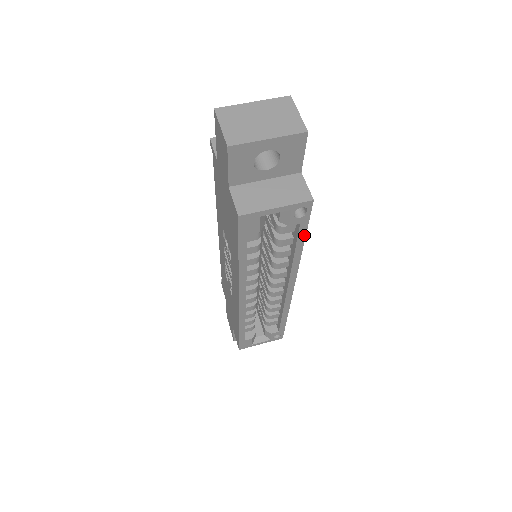
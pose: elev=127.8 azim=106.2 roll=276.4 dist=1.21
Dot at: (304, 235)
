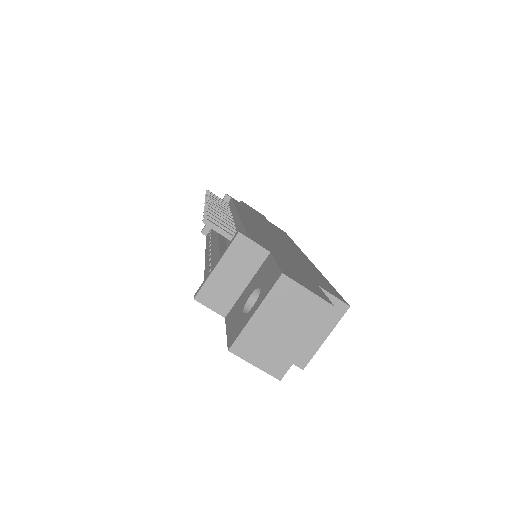
Dot at: occluded
